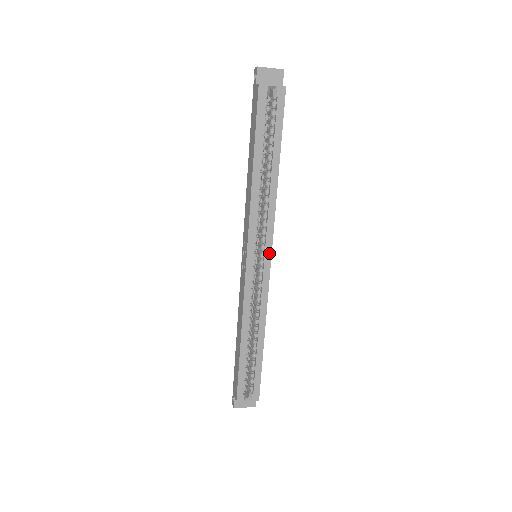
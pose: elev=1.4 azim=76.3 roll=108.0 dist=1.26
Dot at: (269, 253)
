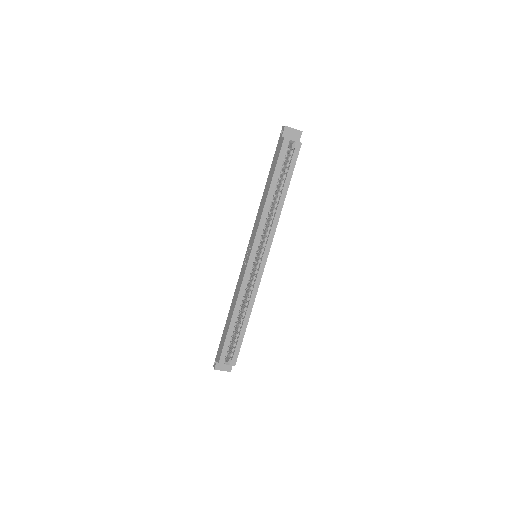
Dot at: (266, 255)
